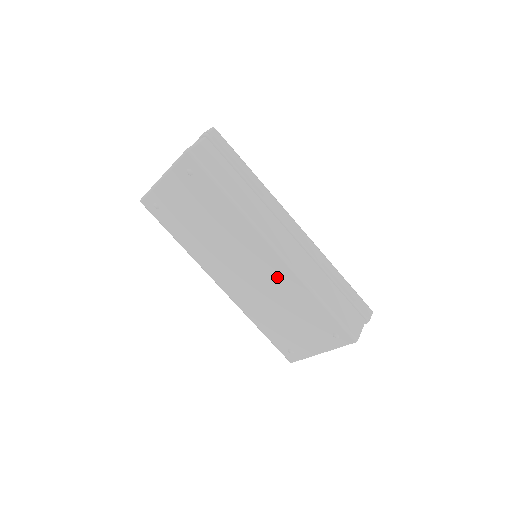
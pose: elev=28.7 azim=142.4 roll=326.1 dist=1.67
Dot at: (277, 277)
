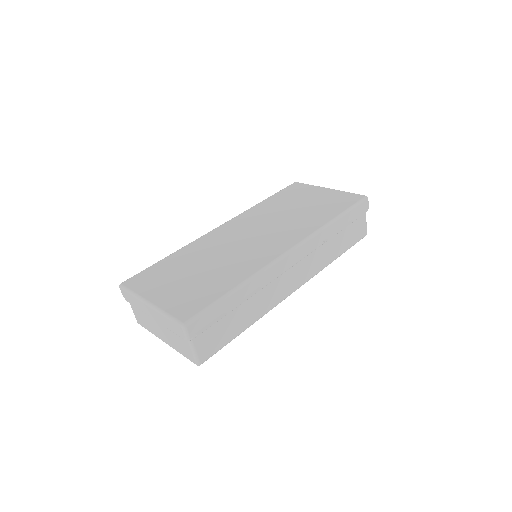
Dot at: occluded
